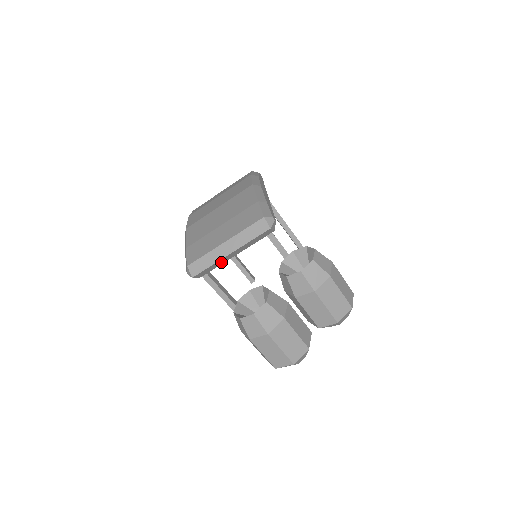
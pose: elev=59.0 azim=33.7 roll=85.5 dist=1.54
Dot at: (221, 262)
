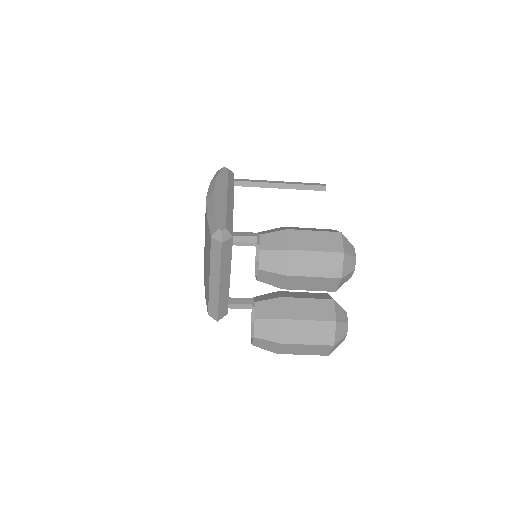
Dot at: (225, 293)
